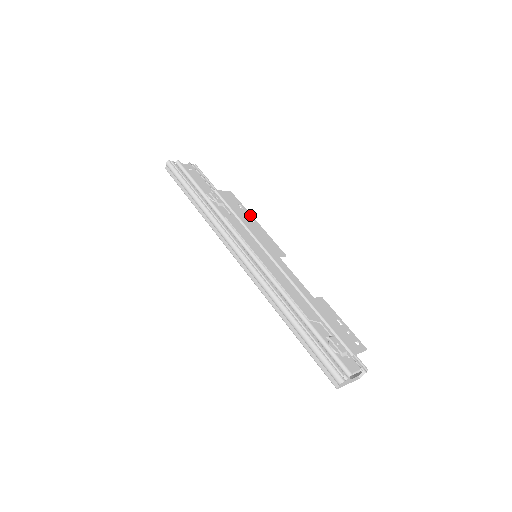
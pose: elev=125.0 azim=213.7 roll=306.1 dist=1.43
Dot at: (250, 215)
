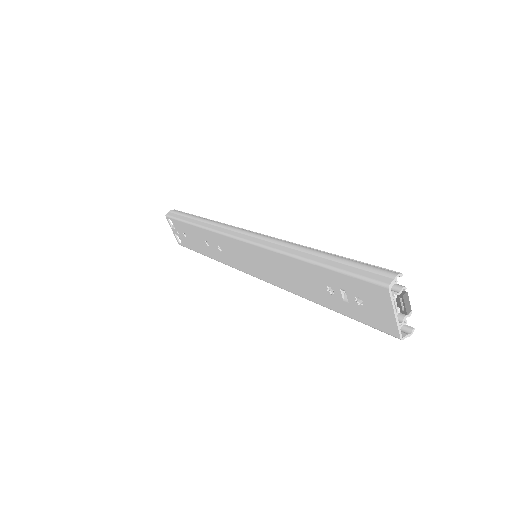
Dot at: occluded
